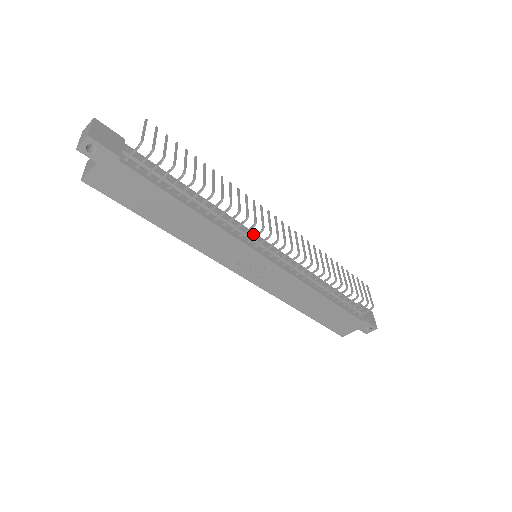
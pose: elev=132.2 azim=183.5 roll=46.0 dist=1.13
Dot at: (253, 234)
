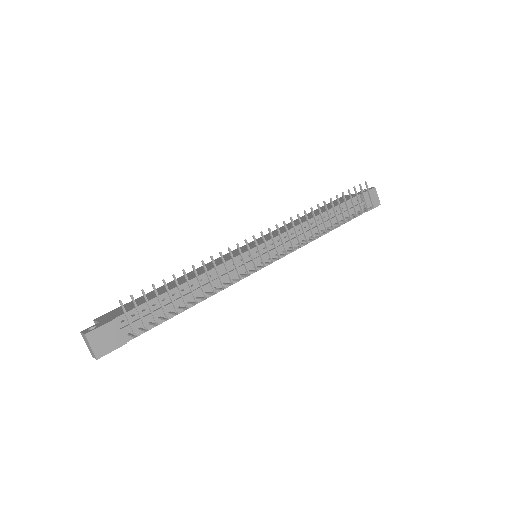
Dot at: (247, 254)
